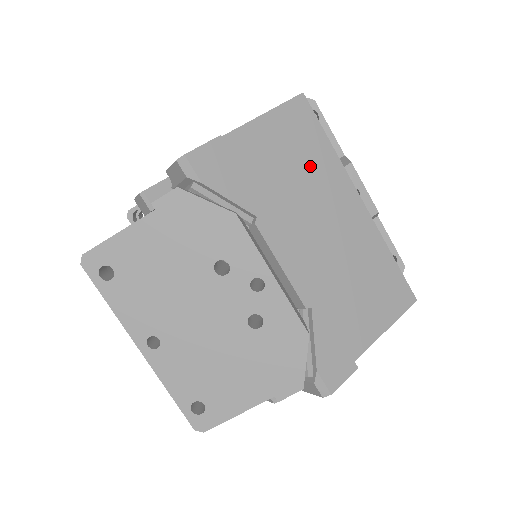
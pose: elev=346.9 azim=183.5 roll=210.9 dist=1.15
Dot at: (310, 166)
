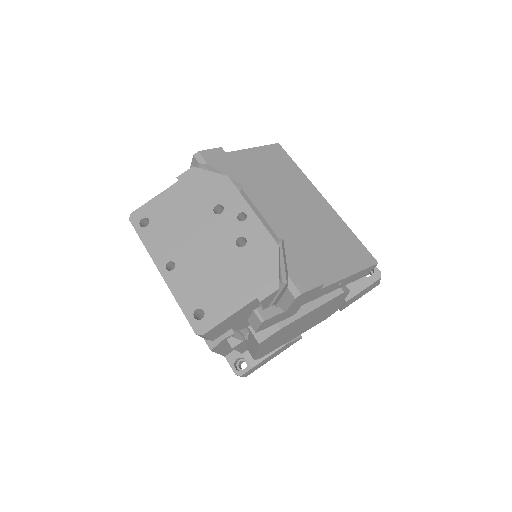
Dot at: (284, 175)
